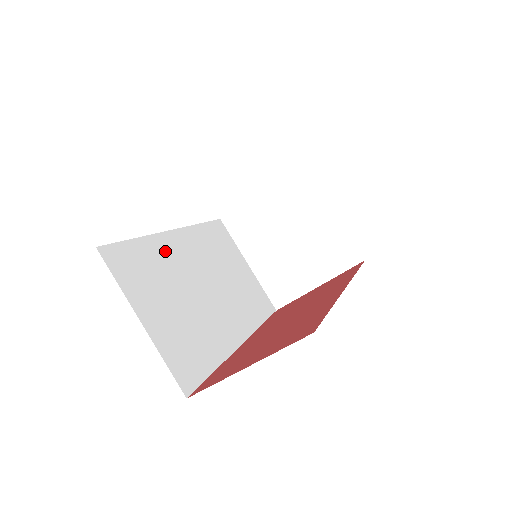
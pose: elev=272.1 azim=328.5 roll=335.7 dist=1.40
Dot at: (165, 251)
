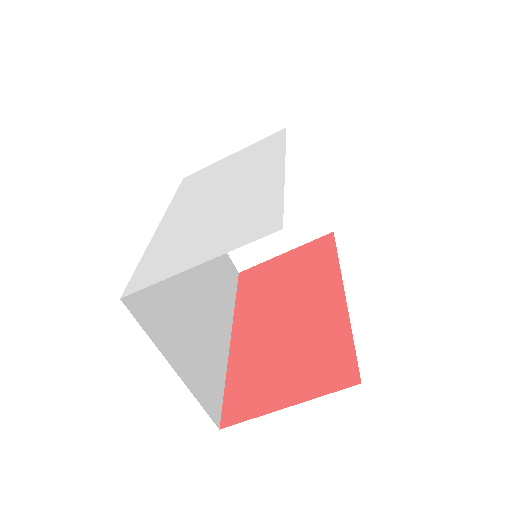
Dot at: occluded
